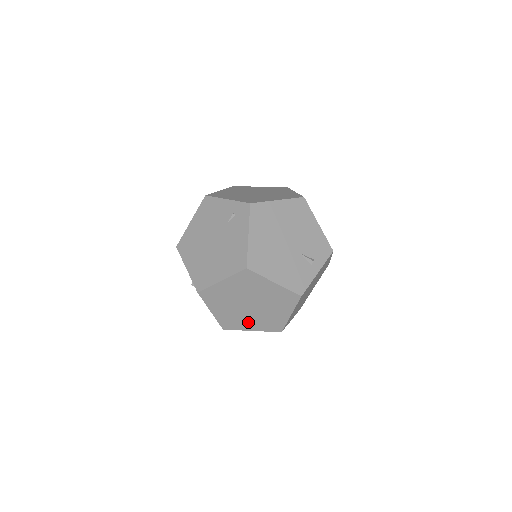
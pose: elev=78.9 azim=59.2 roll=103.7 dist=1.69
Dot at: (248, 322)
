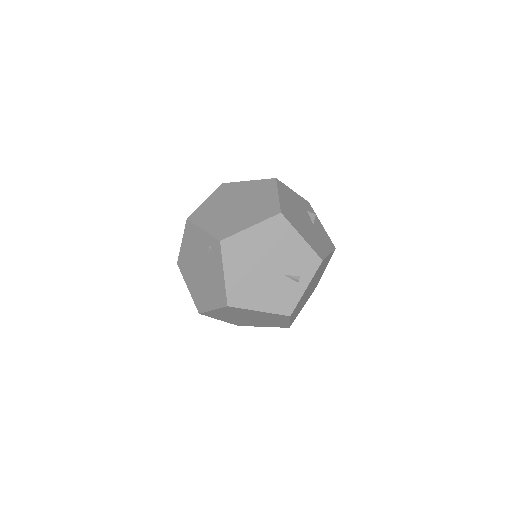
Dot at: (255, 324)
